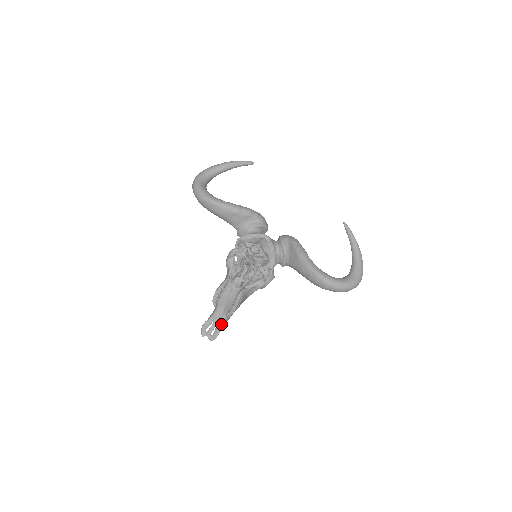
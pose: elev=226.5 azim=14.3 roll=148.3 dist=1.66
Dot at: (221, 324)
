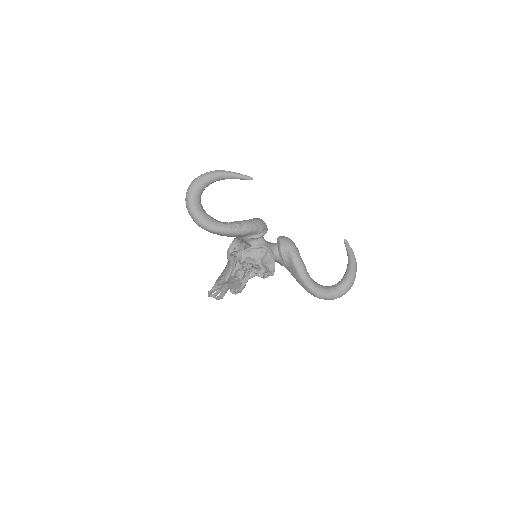
Dot at: (225, 292)
